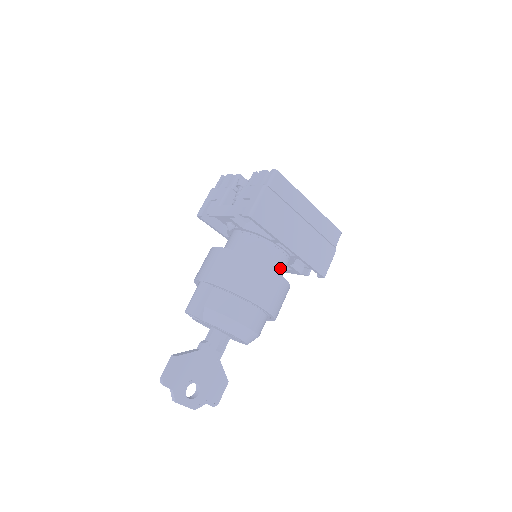
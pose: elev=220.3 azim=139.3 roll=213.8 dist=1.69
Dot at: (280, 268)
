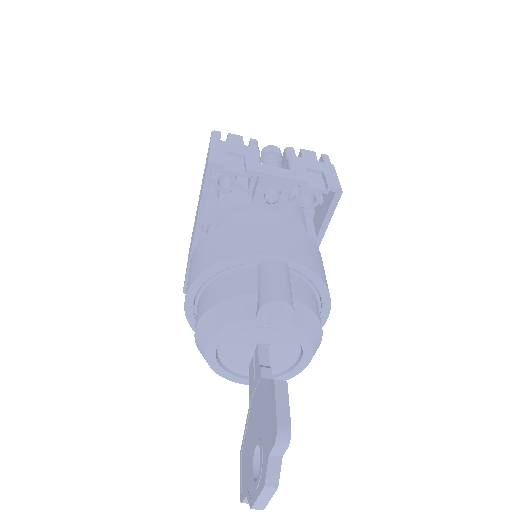
Dot at: occluded
